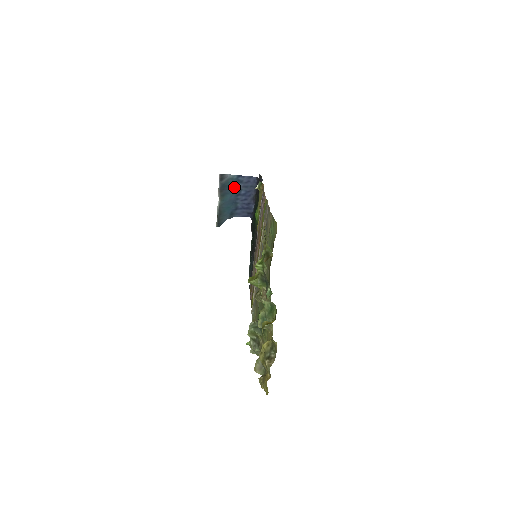
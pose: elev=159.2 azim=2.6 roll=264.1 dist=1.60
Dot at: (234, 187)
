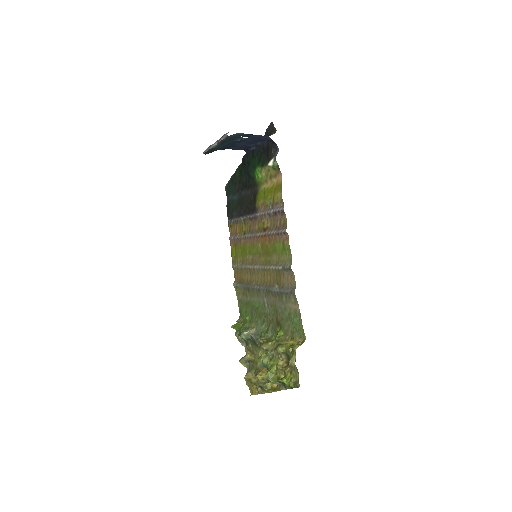
Dot at: (239, 138)
